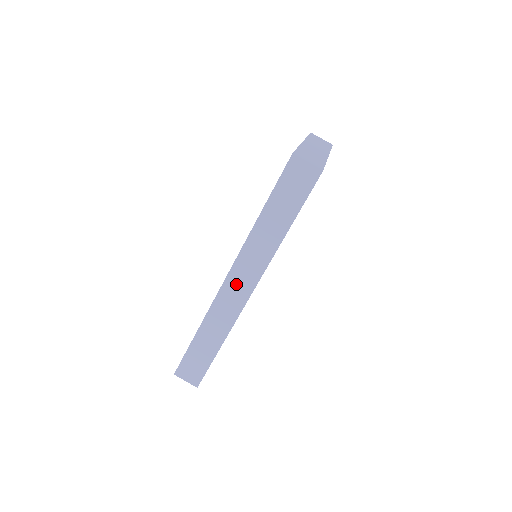
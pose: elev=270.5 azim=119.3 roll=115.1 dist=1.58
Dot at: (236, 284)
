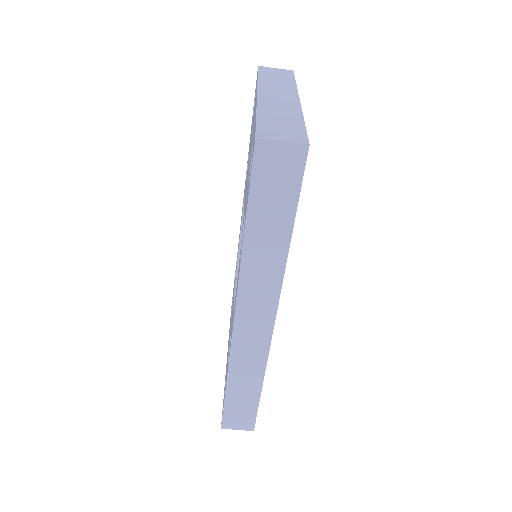
Dot at: (250, 321)
